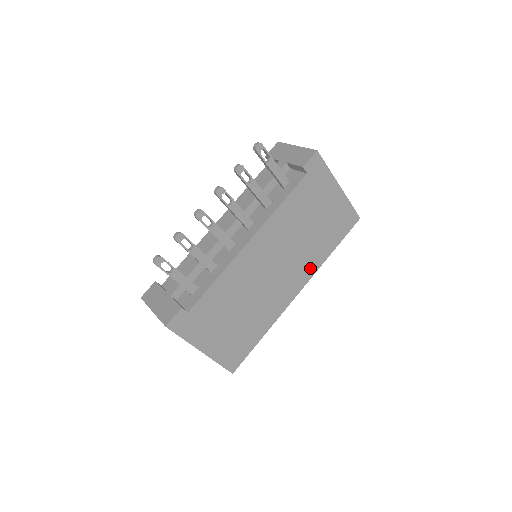
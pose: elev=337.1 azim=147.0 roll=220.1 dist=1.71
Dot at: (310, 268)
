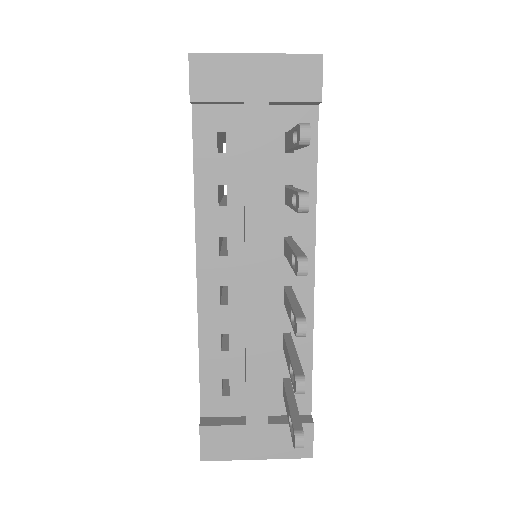
Dot at: occluded
